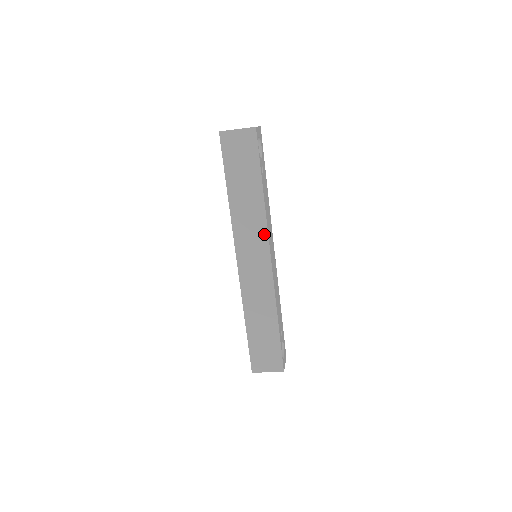
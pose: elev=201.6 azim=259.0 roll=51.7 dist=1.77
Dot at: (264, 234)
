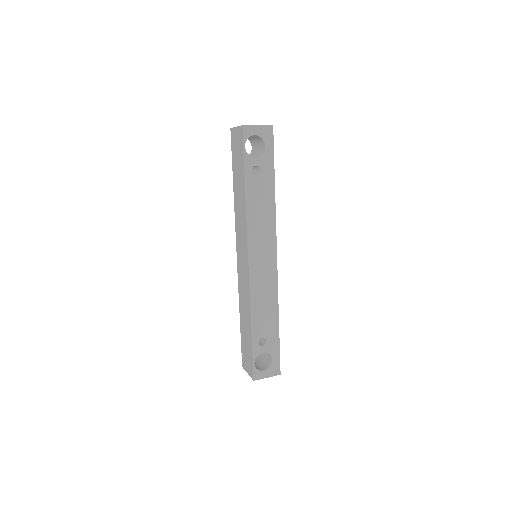
Dot at: (246, 234)
